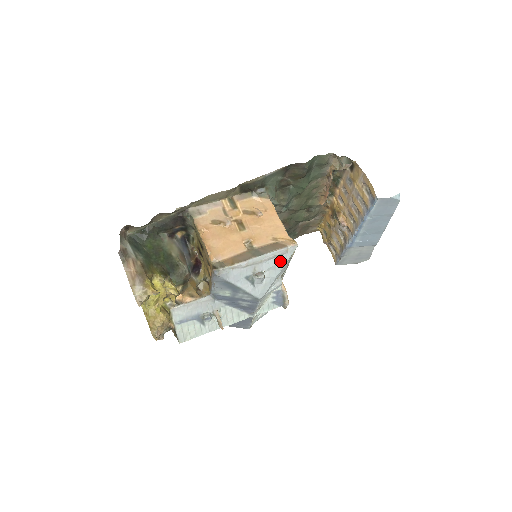
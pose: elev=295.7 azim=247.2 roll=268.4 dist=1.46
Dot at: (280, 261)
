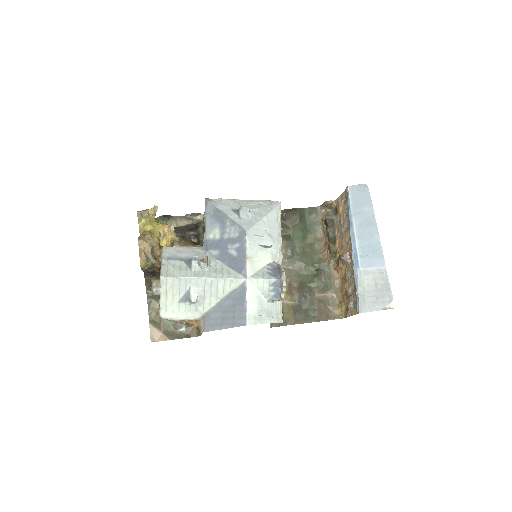
Dot at: (265, 208)
